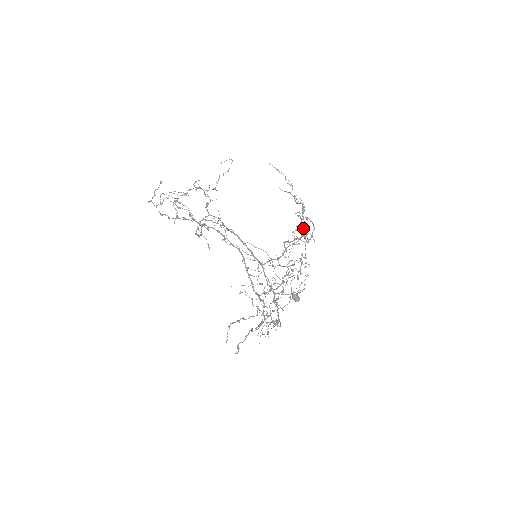
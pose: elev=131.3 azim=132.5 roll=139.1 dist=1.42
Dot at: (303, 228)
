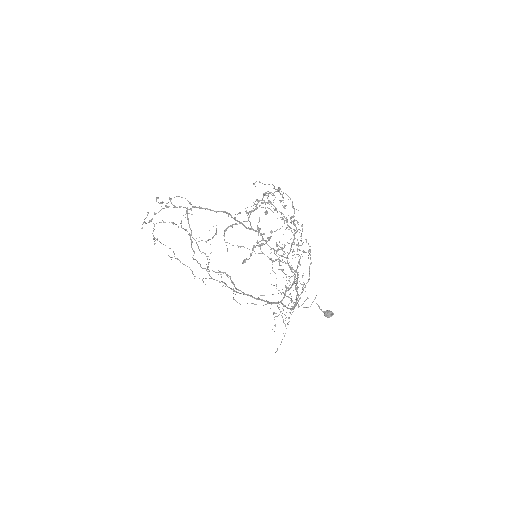
Dot at: (298, 243)
